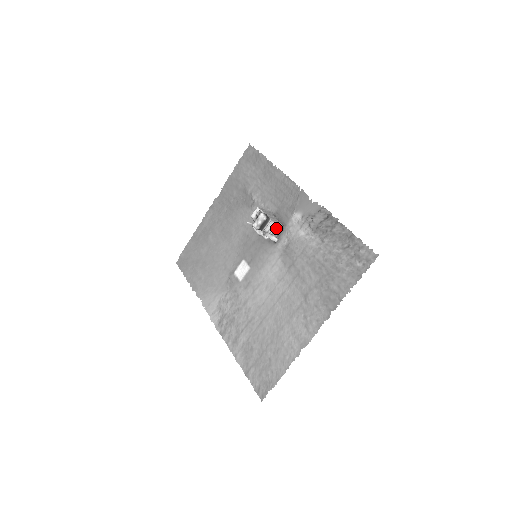
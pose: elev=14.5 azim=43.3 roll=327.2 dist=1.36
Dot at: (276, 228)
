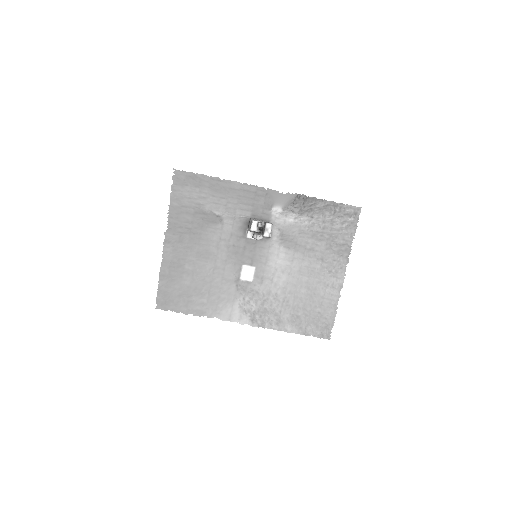
Dot at: occluded
